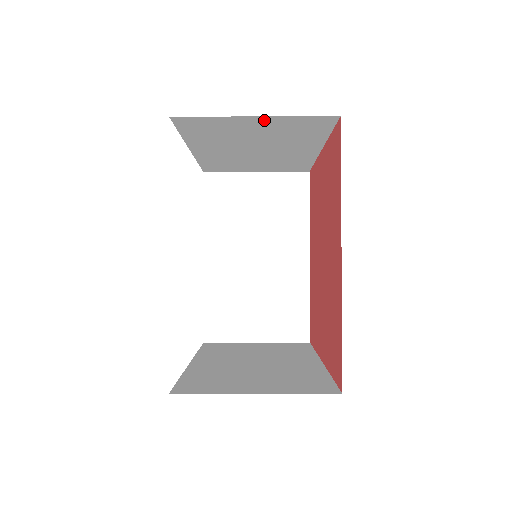
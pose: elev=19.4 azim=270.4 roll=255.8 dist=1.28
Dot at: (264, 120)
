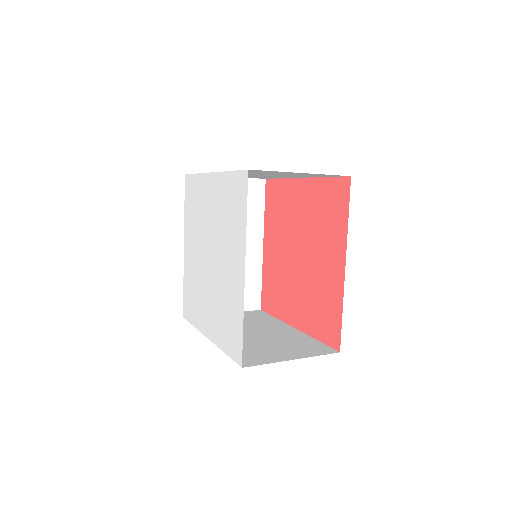
Dot at: (303, 173)
